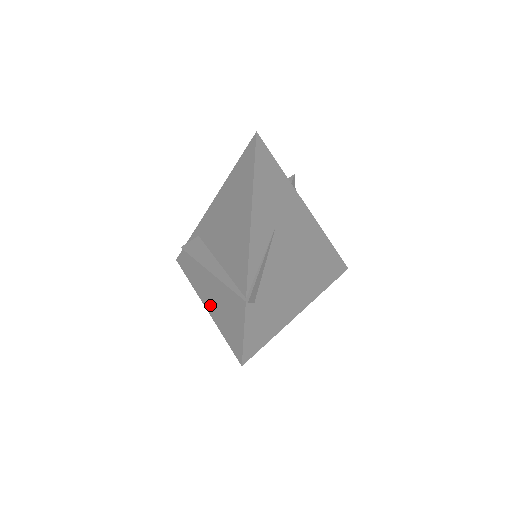
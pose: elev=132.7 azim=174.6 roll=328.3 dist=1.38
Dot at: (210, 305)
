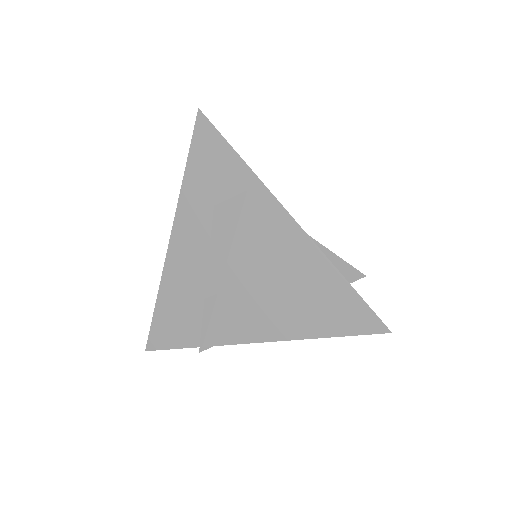
Dot at: (173, 265)
